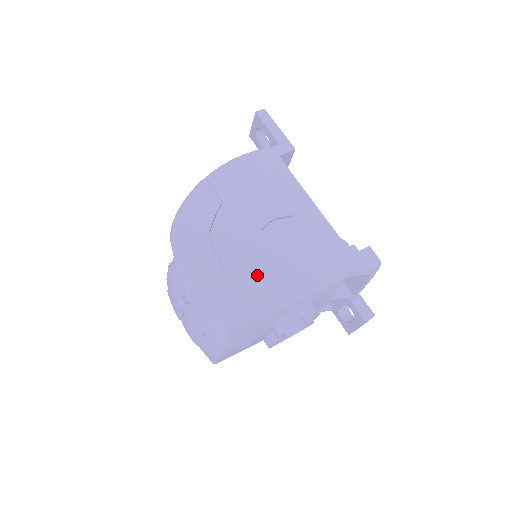
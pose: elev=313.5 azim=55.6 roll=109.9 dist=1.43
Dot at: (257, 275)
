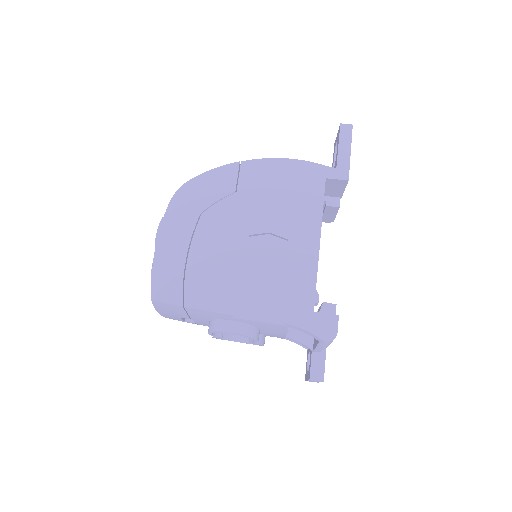
Dot at: (212, 271)
